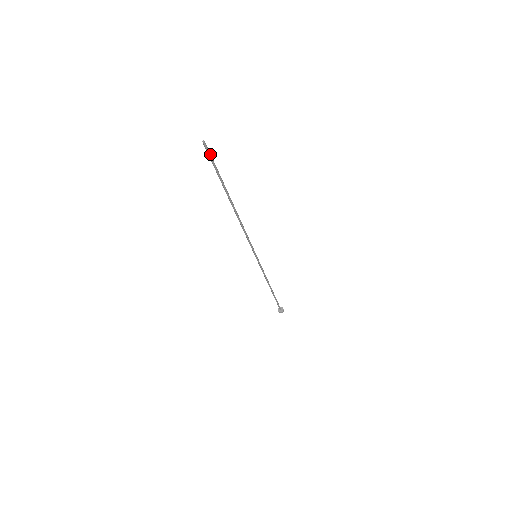
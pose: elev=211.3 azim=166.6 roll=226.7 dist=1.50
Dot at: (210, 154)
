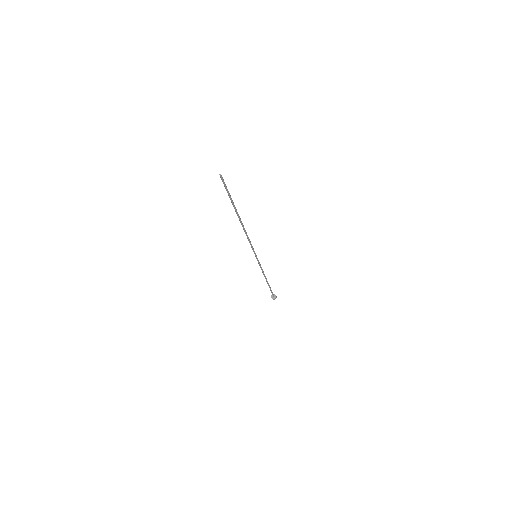
Dot at: (225, 184)
